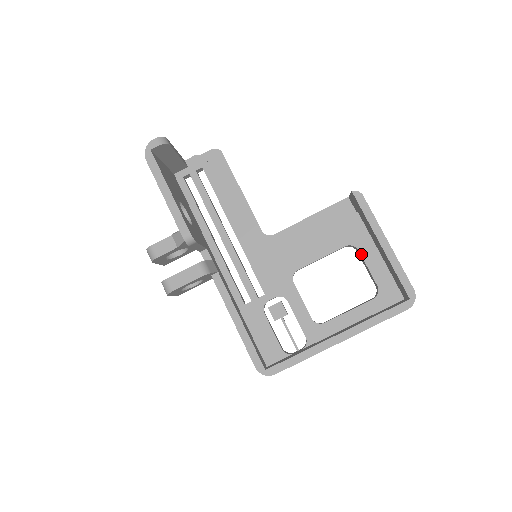
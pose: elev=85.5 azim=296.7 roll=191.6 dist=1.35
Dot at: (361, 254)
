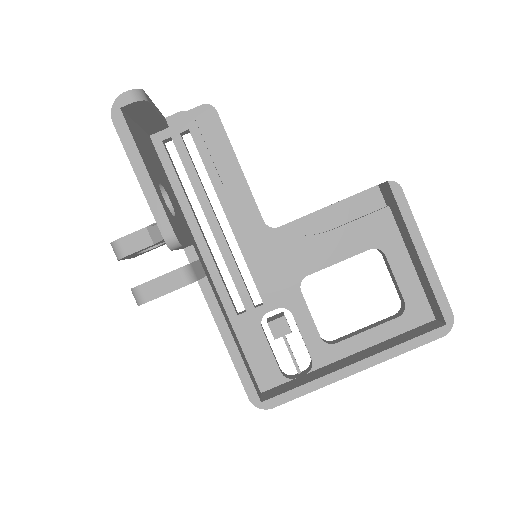
Dot at: (388, 260)
